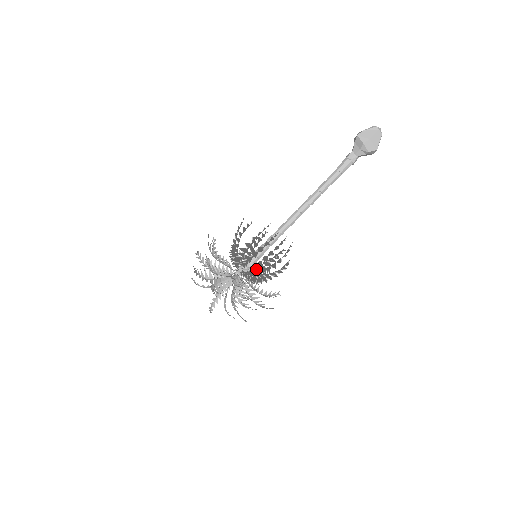
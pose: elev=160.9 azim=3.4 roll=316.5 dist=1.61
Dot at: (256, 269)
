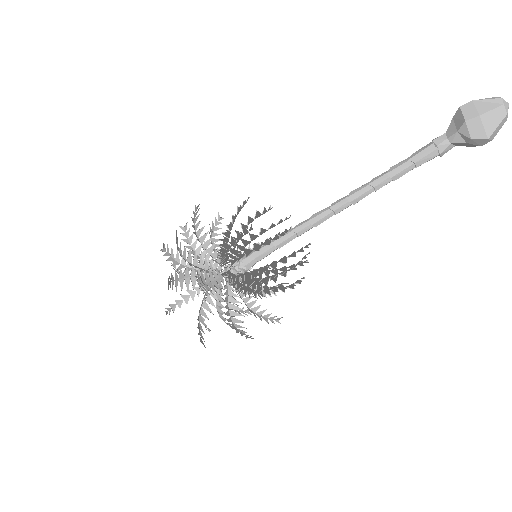
Dot at: (240, 273)
